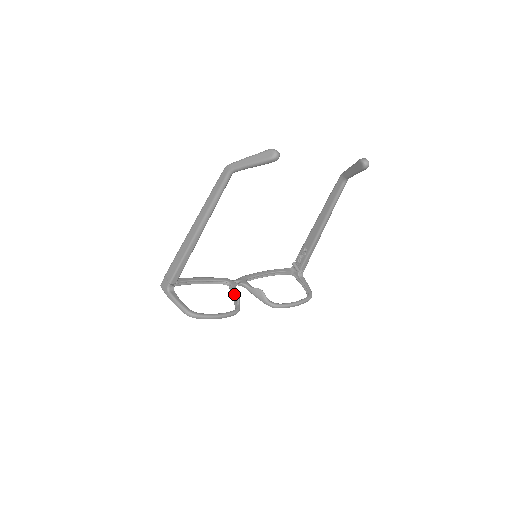
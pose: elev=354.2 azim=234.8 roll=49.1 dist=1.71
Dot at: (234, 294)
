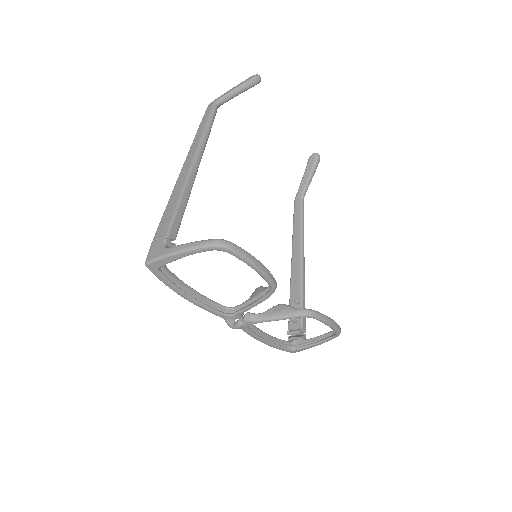
Dot at: (252, 296)
